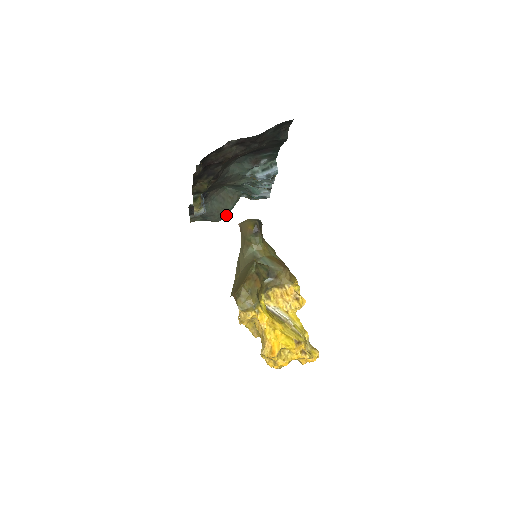
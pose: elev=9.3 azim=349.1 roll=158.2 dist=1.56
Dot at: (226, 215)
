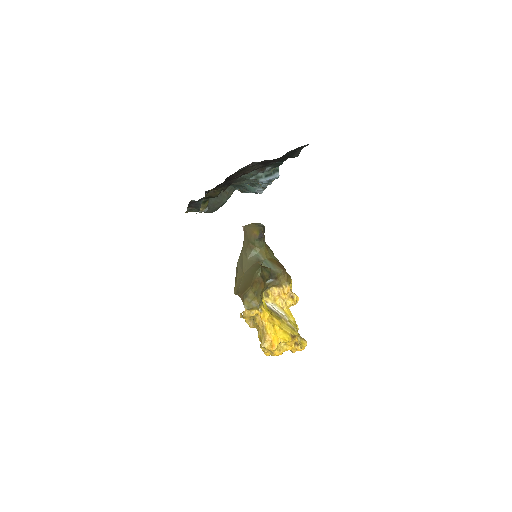
Dot at: (219, 207)
